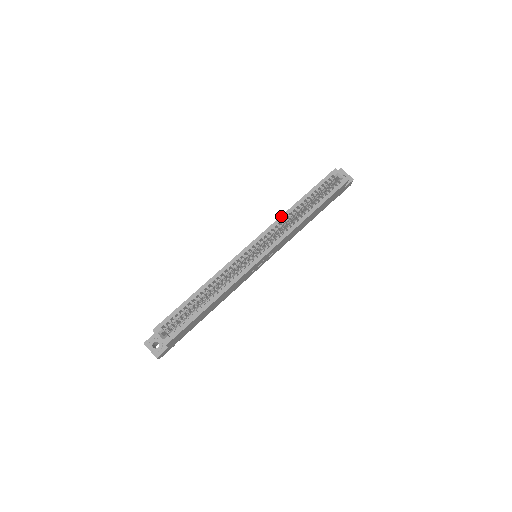
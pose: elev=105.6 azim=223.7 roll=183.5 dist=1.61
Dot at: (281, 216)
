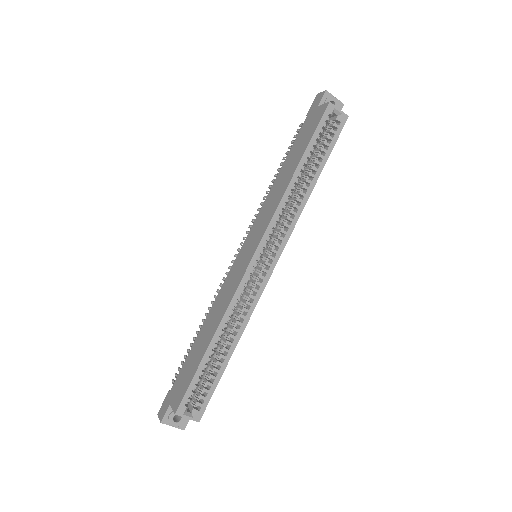
Dot at: (281, 199)
